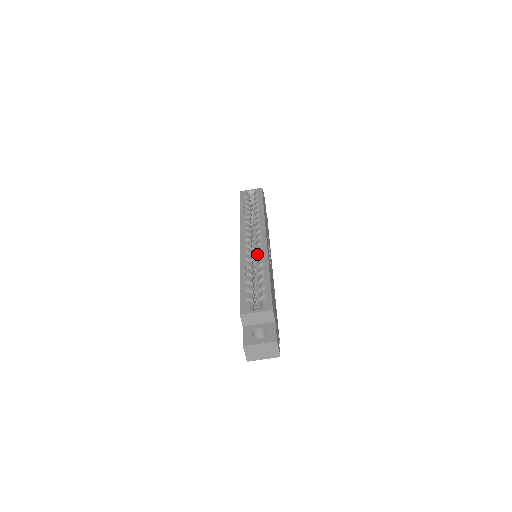
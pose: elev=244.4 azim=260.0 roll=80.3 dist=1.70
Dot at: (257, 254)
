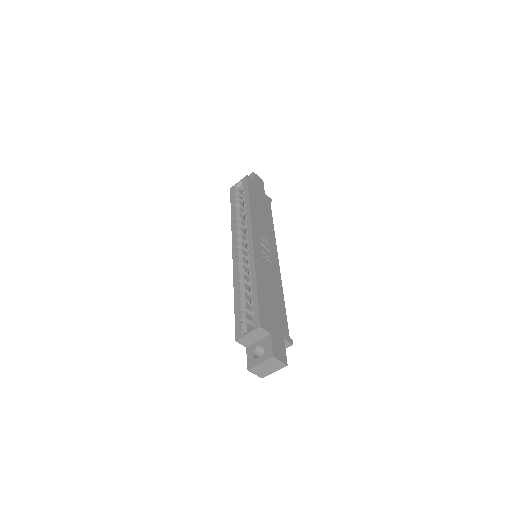
Dot at: (247, 262)
